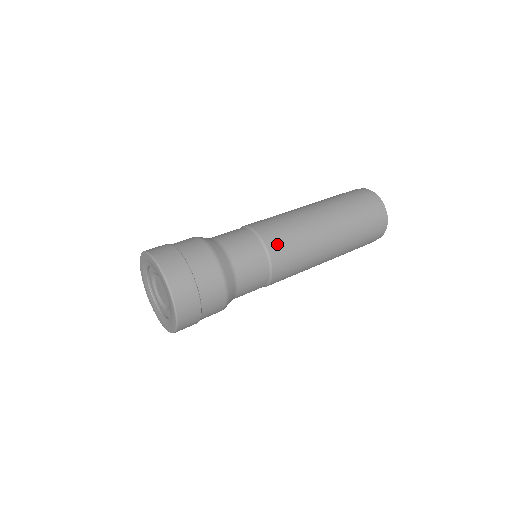
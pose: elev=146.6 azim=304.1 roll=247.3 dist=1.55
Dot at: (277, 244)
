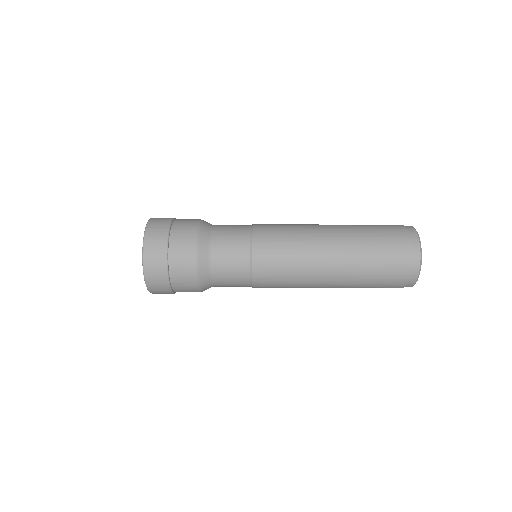
Dot at: (265, 242)
